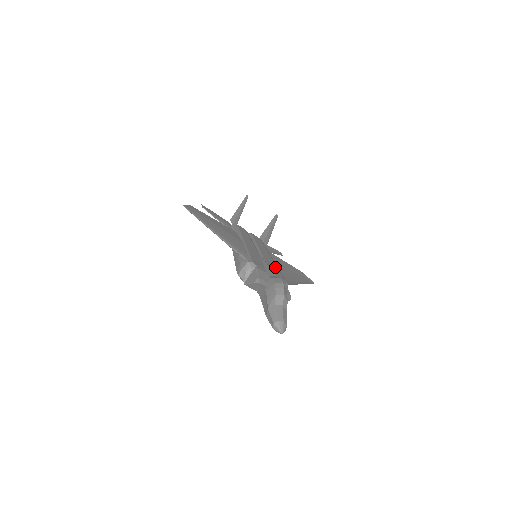
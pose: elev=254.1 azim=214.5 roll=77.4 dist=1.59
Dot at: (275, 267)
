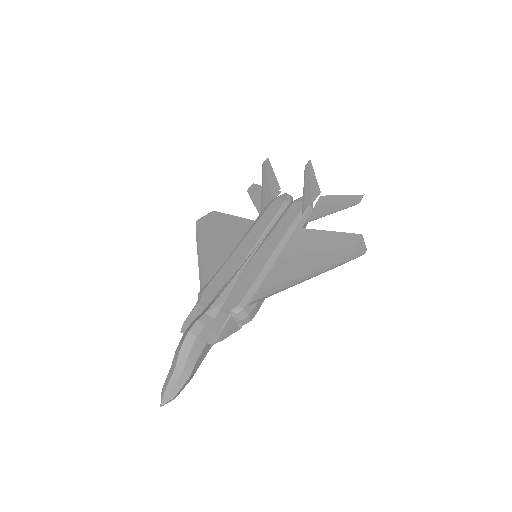
Dot at: (252, 276)
